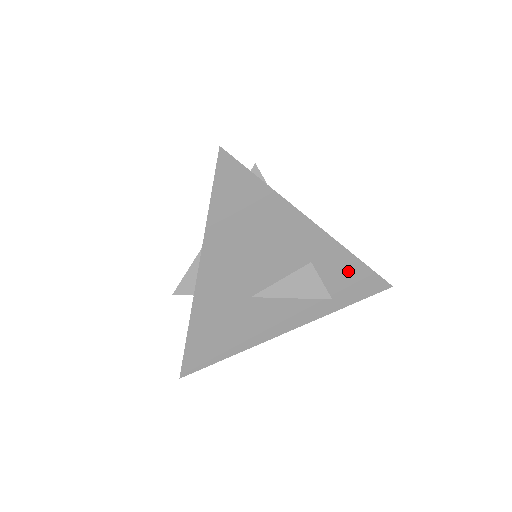
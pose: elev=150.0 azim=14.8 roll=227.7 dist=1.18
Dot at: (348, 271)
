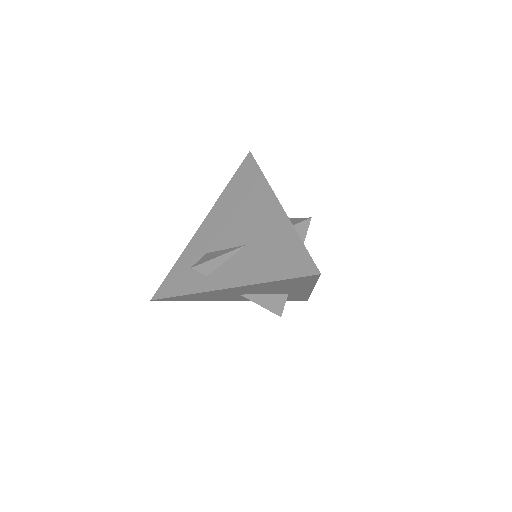
Dot at: (298, 297)
